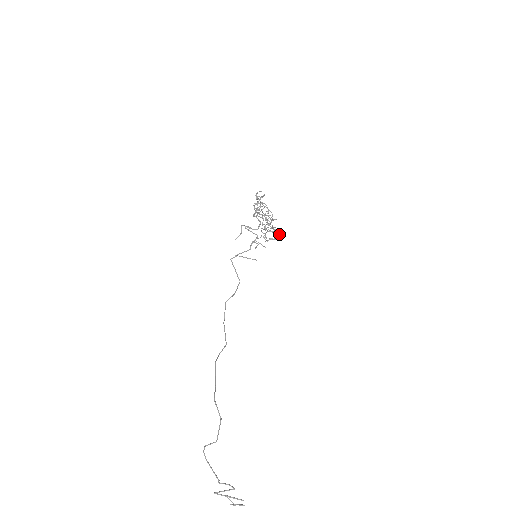
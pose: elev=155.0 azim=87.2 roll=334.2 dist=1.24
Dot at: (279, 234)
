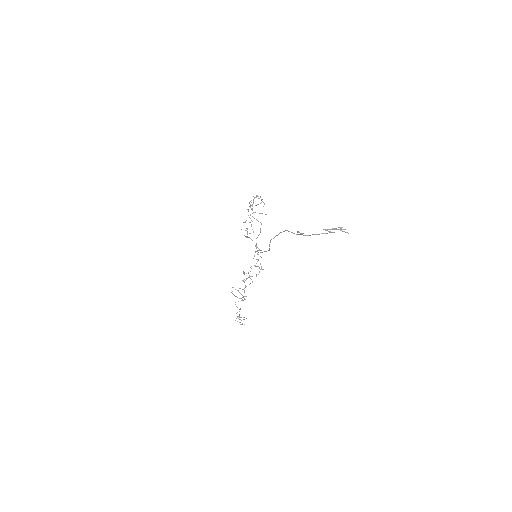
Dot at: (261, 267)
